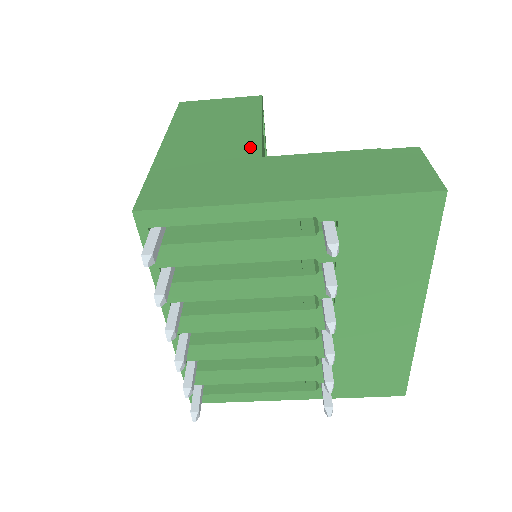
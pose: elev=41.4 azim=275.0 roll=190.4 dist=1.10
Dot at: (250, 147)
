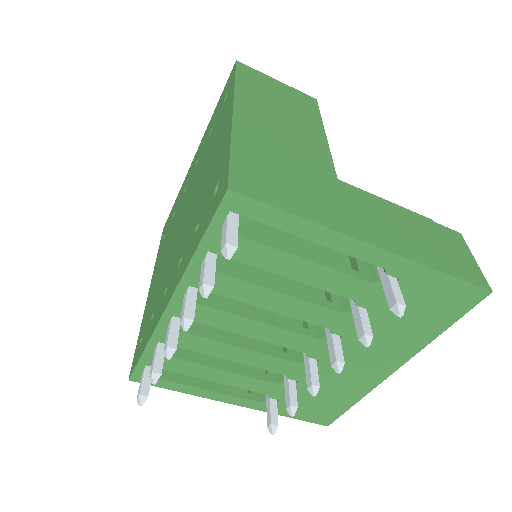
Dot at: (324, 161)
